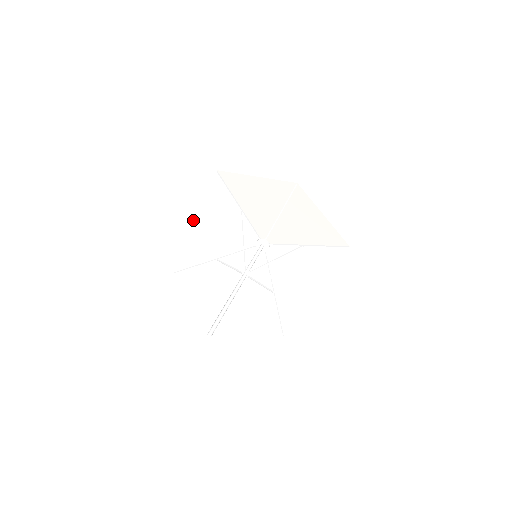
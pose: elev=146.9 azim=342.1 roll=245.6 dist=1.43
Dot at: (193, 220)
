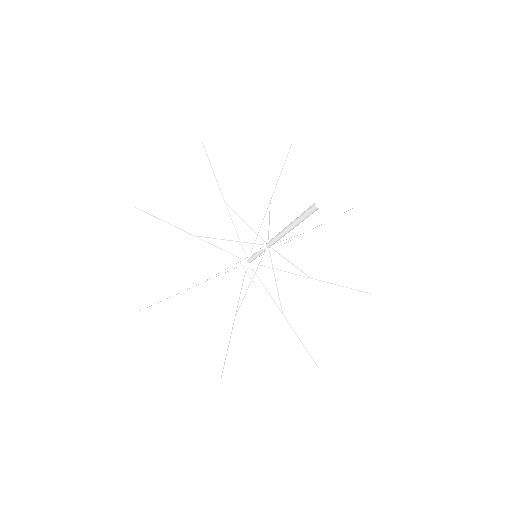
Dot at: (170, 296)
